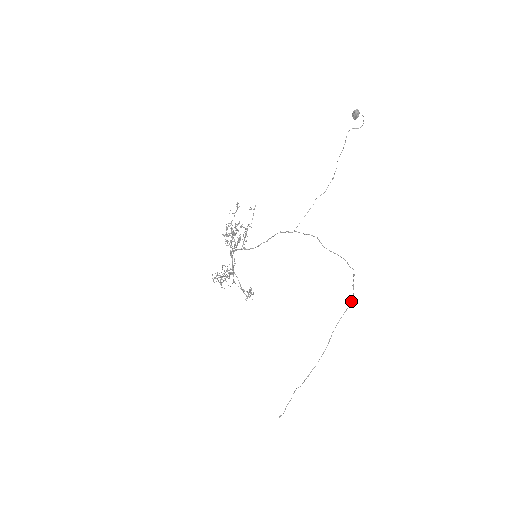
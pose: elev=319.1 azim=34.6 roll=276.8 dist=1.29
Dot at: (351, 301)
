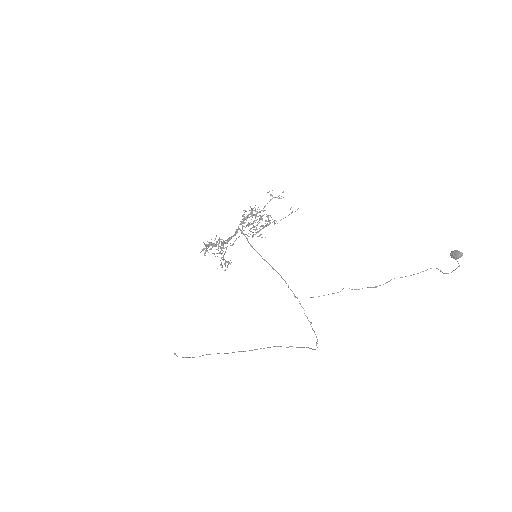
Dot at: (296, 347)
